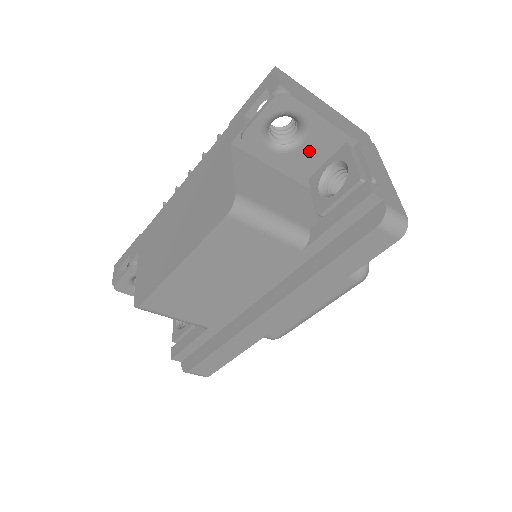
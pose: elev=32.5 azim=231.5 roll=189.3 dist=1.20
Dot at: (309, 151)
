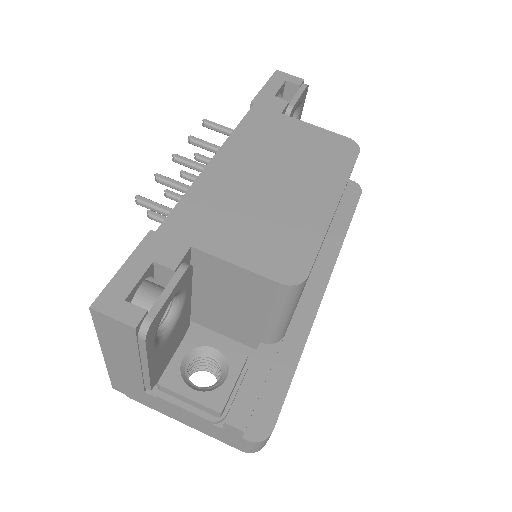
Dot at: occluded
